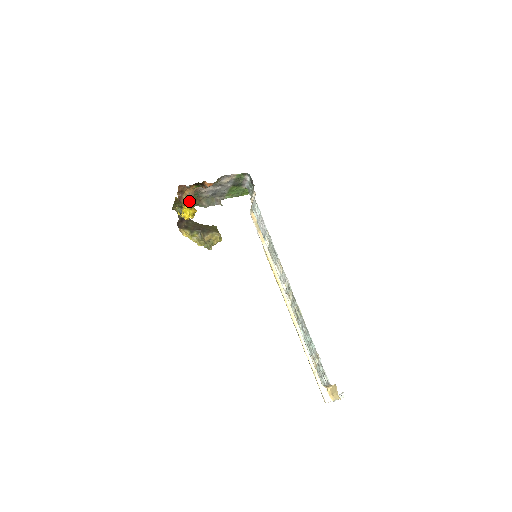
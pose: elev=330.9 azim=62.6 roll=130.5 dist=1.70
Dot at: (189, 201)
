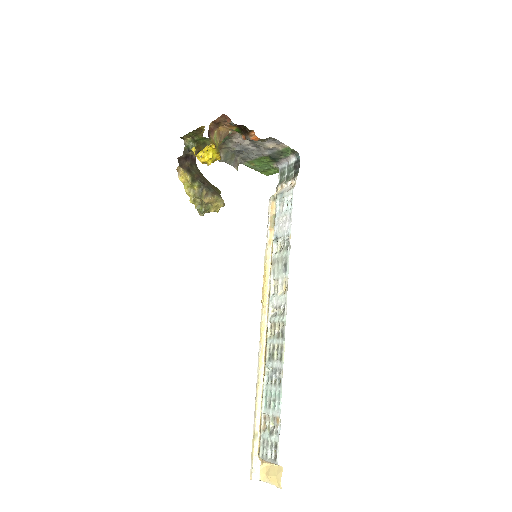
Dot at: (217, 141)
